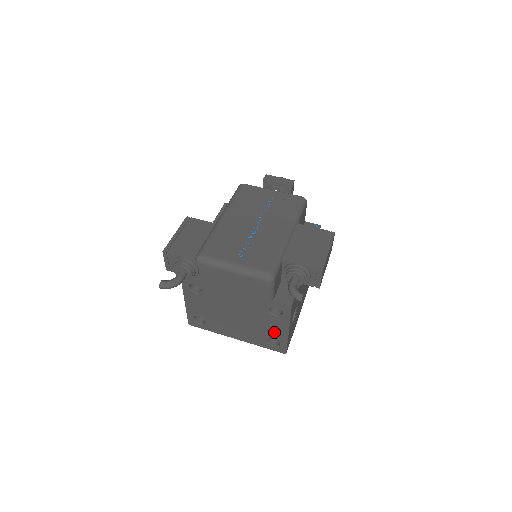
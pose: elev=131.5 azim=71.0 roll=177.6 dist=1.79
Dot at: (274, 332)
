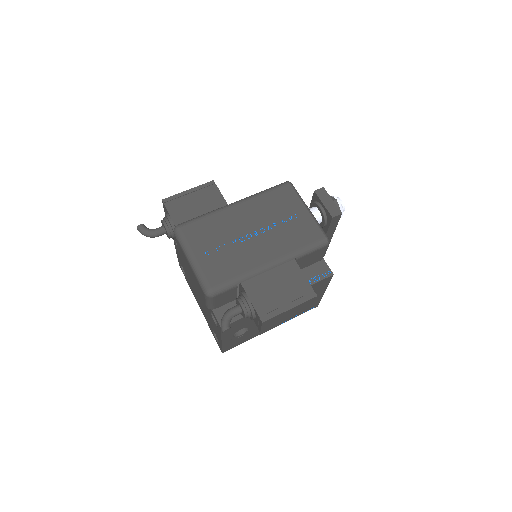
Dot at: (215, 331)
